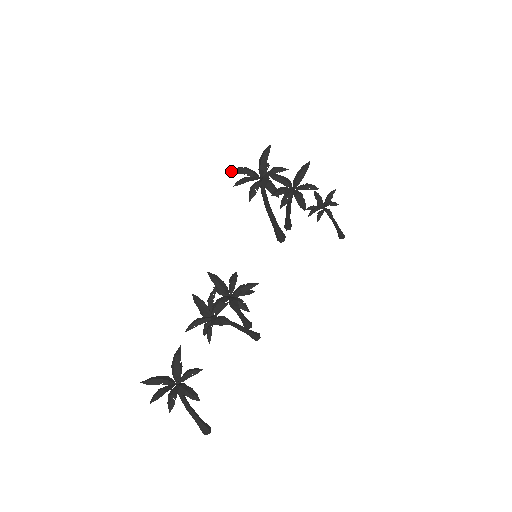
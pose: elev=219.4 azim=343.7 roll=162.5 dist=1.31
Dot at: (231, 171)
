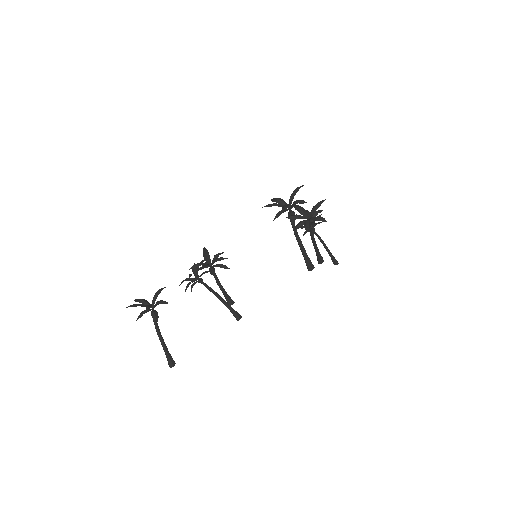
Dot at: (271, 200)
